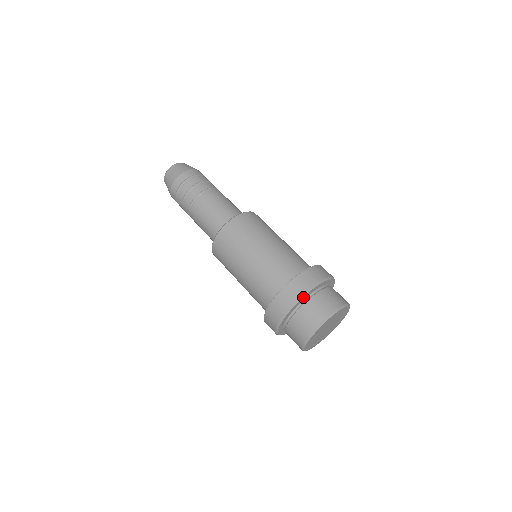
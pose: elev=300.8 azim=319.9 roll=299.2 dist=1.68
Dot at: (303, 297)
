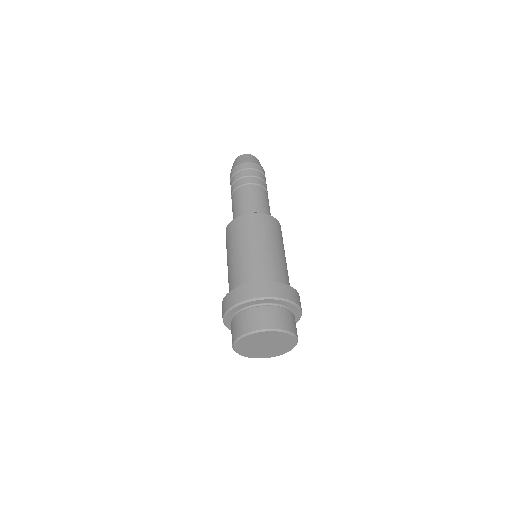
Dot at: (281, 301)
